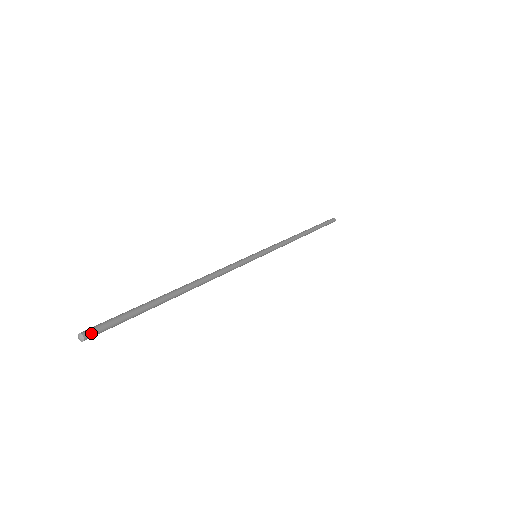
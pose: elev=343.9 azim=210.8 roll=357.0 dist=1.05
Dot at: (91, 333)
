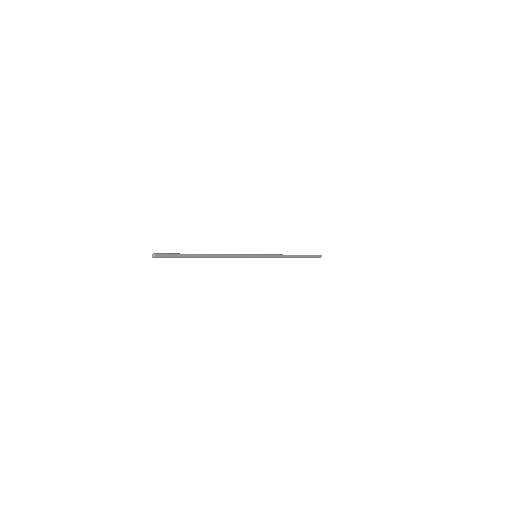
Dot at: (158, 256)
